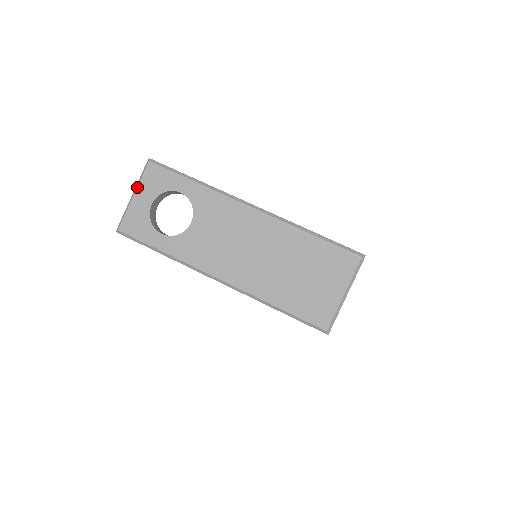
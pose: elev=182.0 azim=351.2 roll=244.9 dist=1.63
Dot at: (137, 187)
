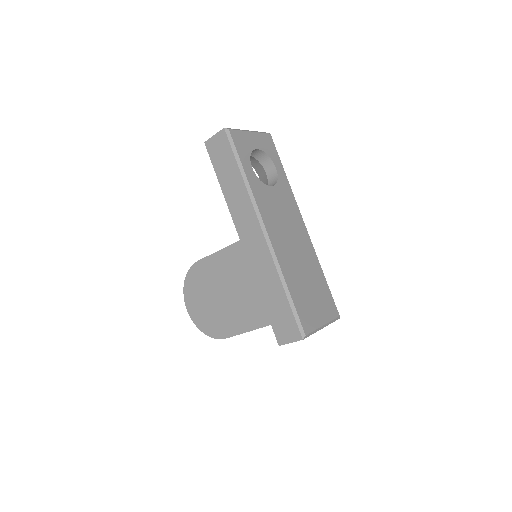
Dot at: (256, 132)
